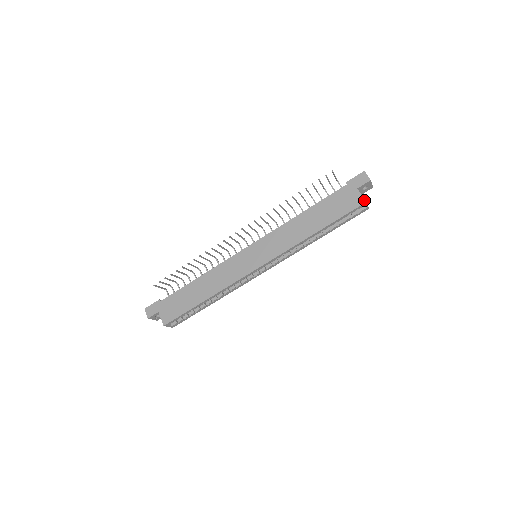
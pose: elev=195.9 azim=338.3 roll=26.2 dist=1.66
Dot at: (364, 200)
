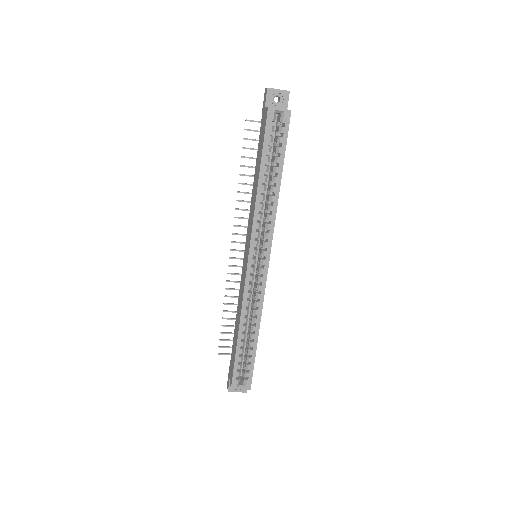
Dot at: (267, 108)
